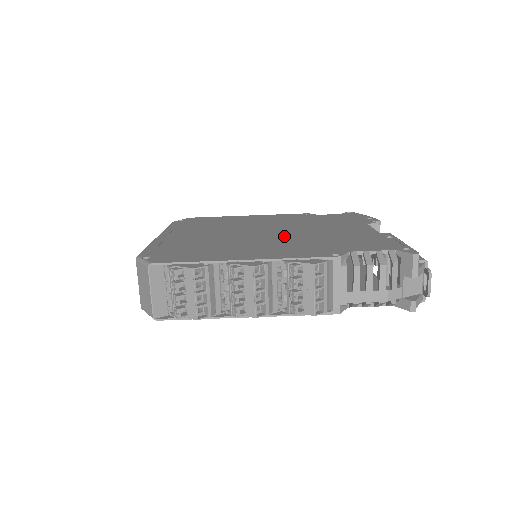
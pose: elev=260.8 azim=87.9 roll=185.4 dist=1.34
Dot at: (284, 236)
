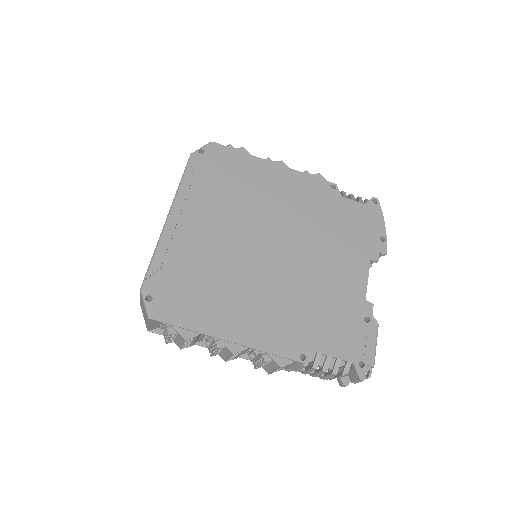
Dot at: (283, 275)
